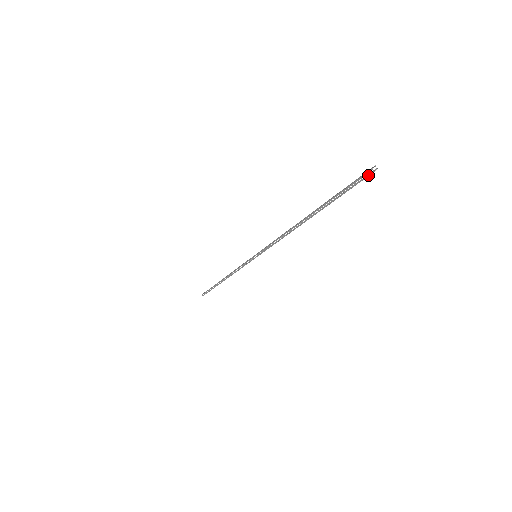
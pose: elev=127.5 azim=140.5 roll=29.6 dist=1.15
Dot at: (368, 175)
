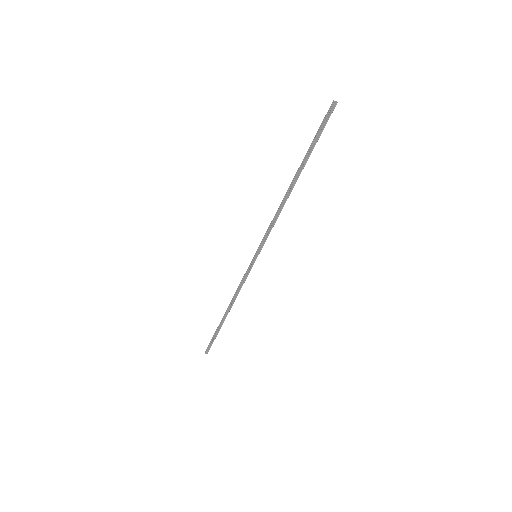
Dot at: (331, 108)
